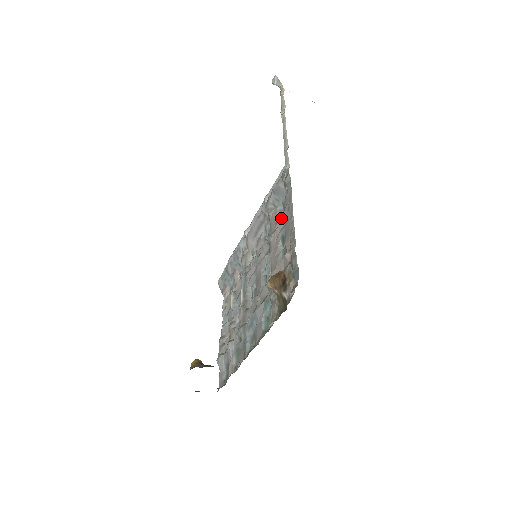
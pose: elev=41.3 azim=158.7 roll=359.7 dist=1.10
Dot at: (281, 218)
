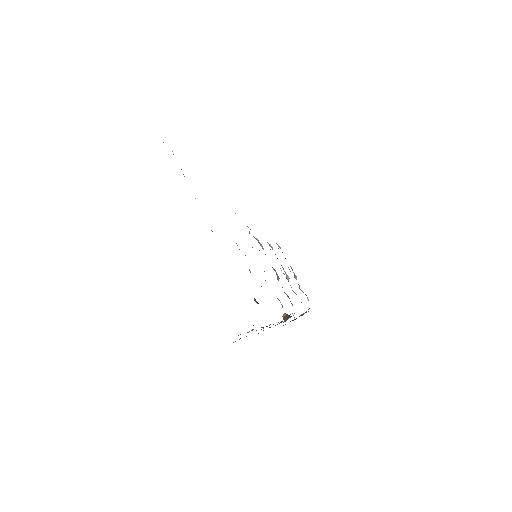
Dot at: occluded
